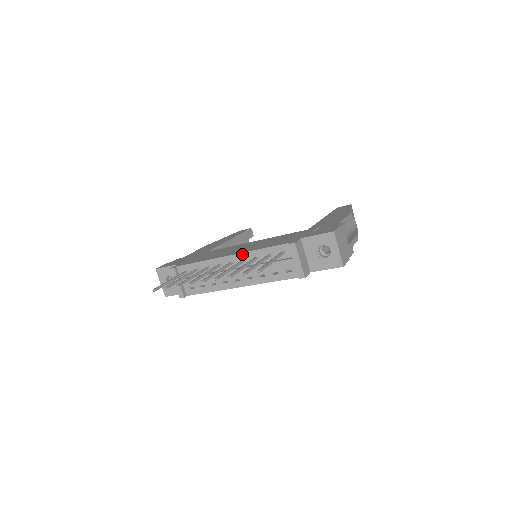
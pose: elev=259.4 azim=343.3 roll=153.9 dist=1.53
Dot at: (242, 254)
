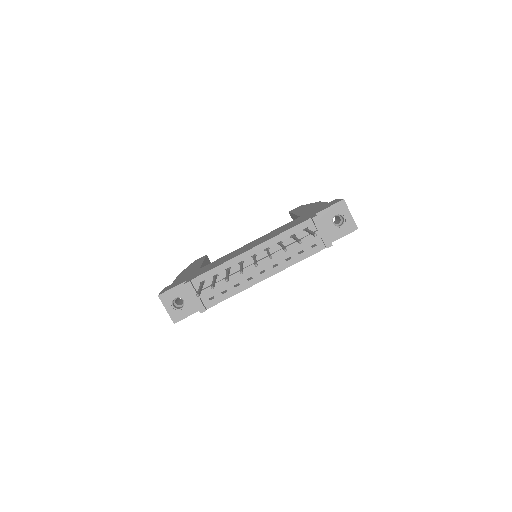
Dot at: (264, 243)
